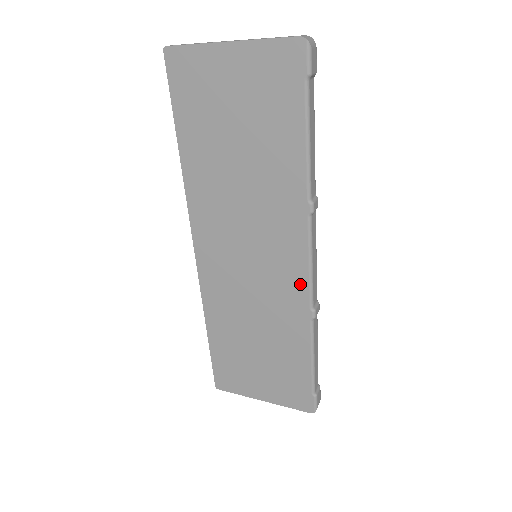
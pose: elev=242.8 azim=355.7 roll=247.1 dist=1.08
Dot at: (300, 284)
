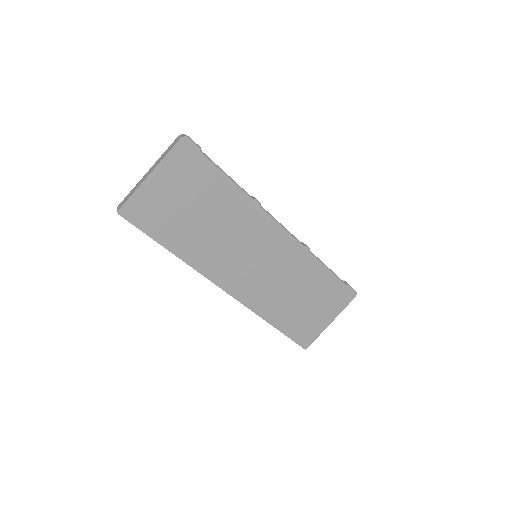
Dot at: (288, 242)
